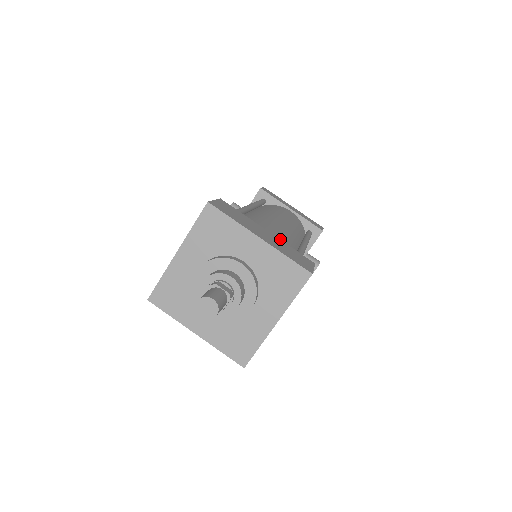
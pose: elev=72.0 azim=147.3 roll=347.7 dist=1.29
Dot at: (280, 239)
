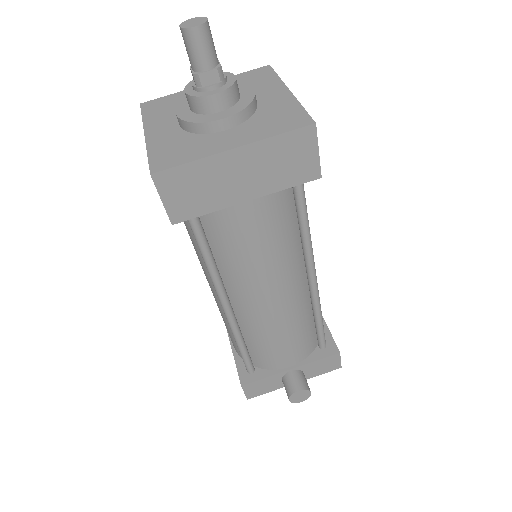
Dot at: occluded
